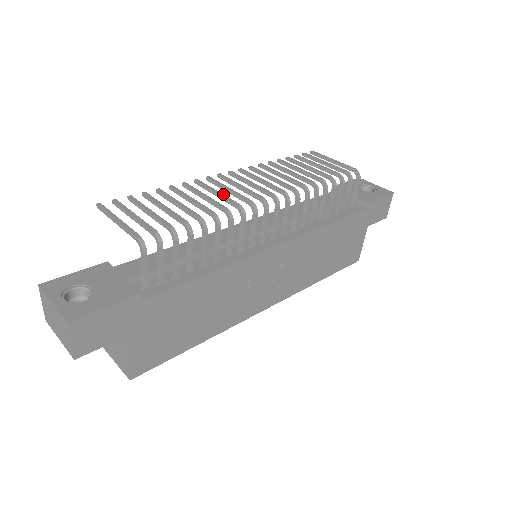
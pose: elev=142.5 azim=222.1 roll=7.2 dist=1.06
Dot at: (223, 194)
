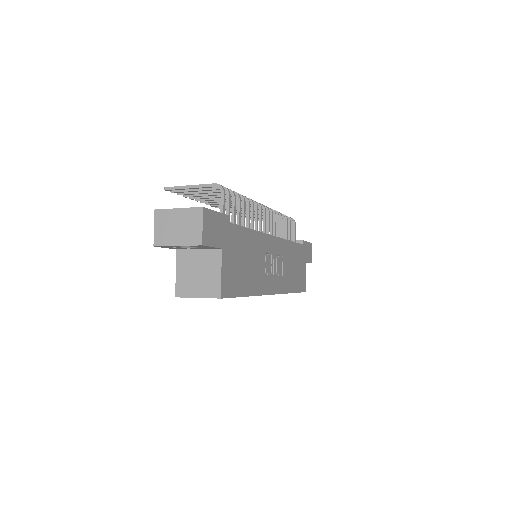
Dot at: occluded
